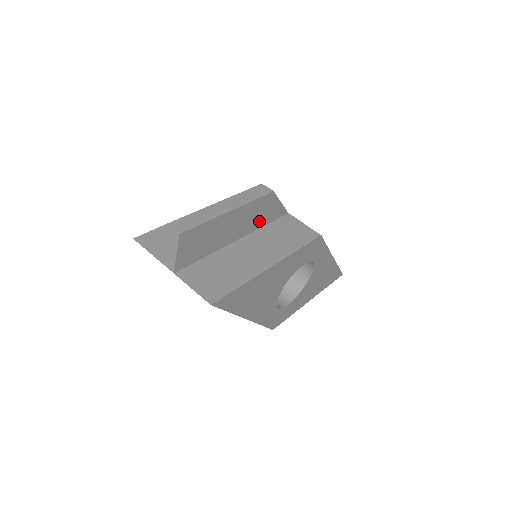
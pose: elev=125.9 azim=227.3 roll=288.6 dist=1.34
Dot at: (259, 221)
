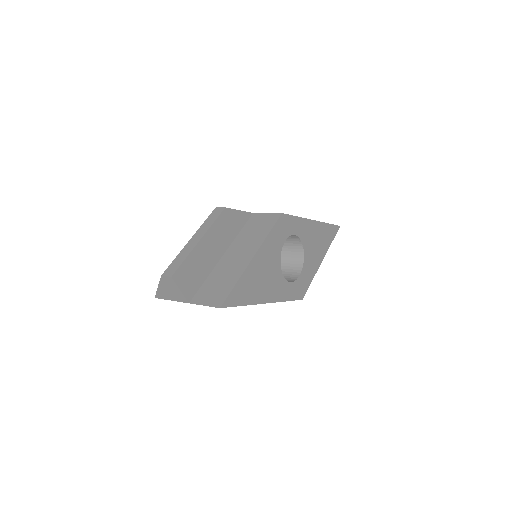
Dot at: (231, 233)
